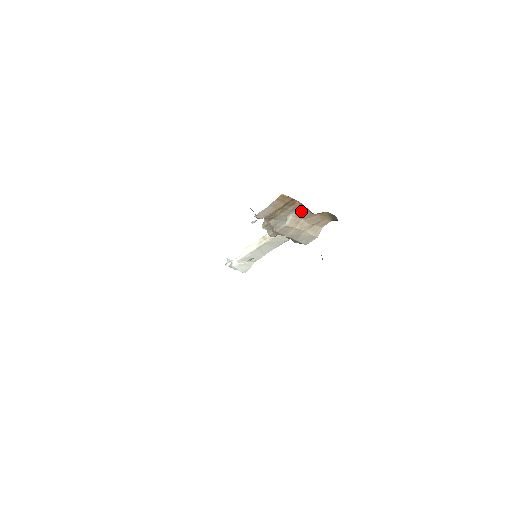
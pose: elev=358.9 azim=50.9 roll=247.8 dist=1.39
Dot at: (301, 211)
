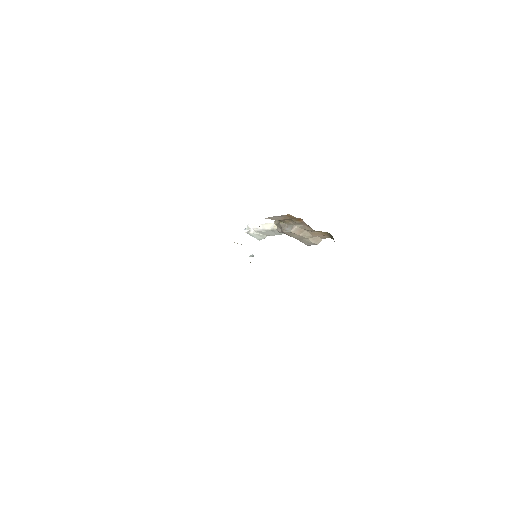
Dot at: (305, 226)
